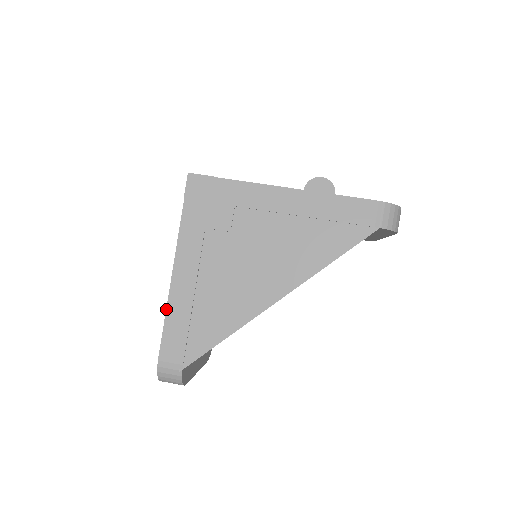
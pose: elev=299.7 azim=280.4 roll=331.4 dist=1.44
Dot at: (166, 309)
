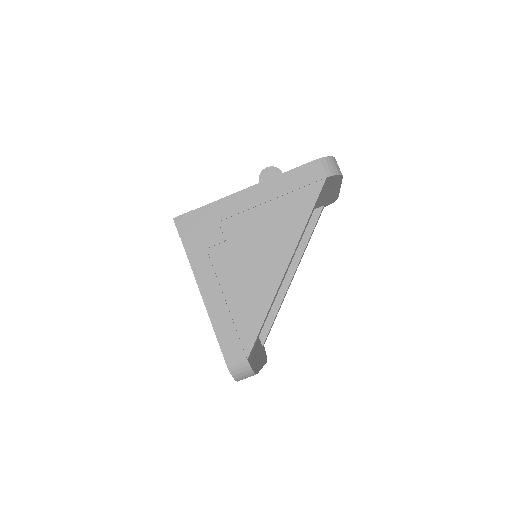
Dot at: (211, 322)
